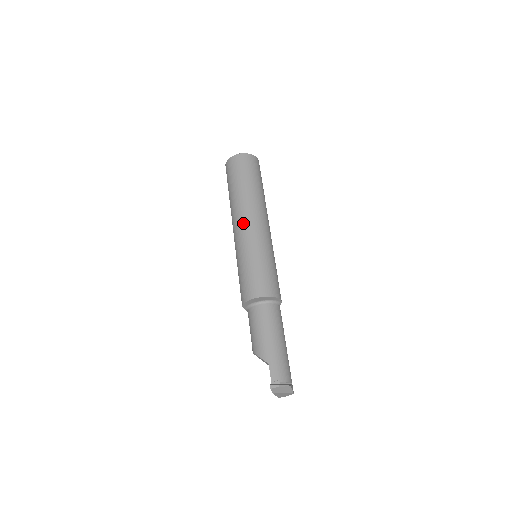
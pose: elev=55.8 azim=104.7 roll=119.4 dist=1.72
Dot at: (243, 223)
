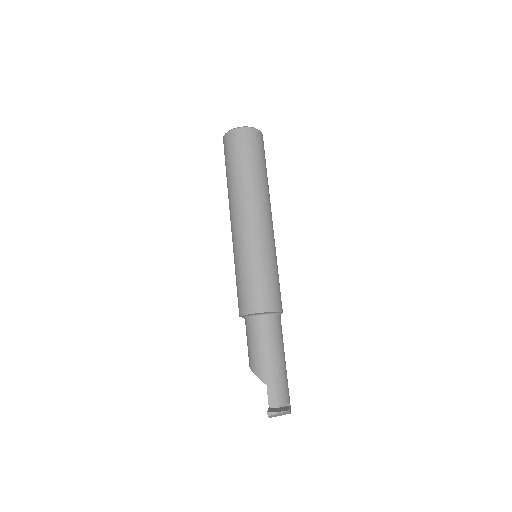
Dot at: (243, 220)
